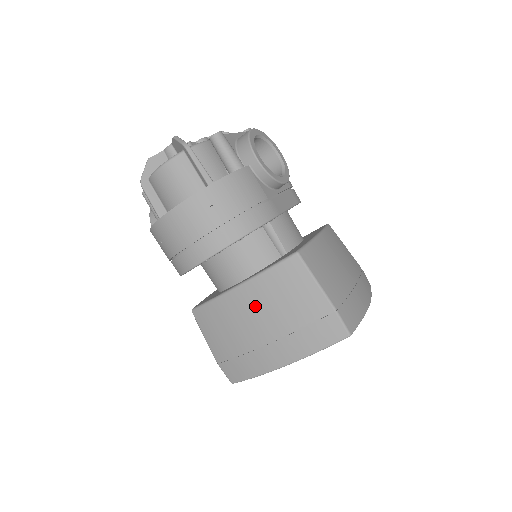
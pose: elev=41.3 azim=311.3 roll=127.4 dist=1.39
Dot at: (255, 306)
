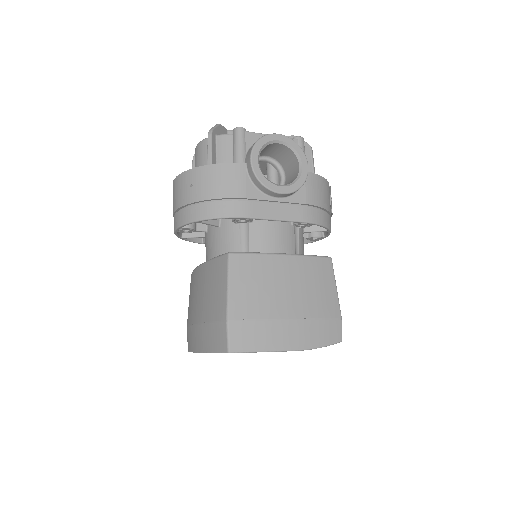
Dot at: (199, 287)
